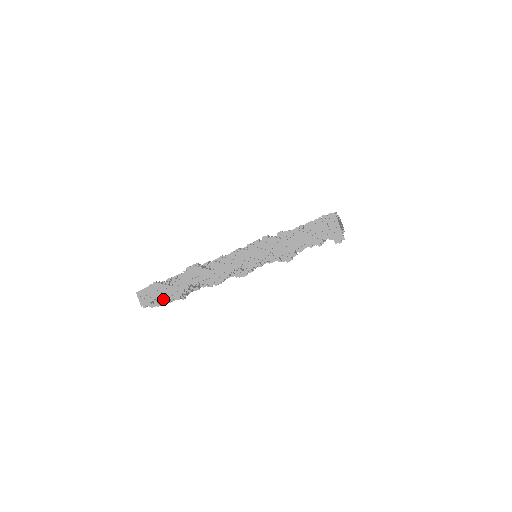
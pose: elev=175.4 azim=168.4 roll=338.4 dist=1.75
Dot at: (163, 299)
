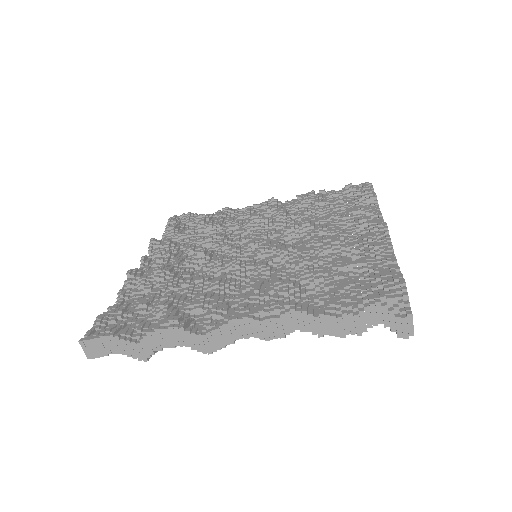
Dot at: occluded
